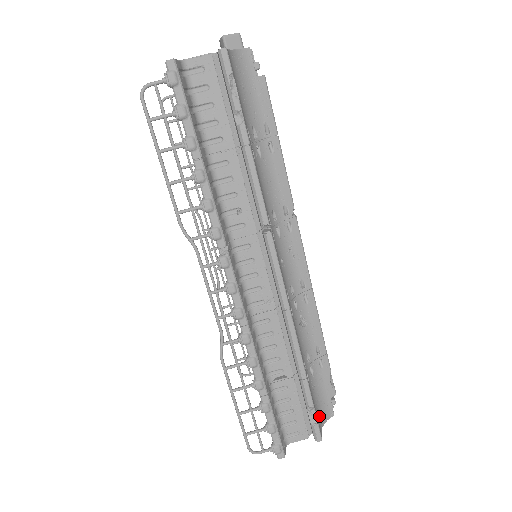
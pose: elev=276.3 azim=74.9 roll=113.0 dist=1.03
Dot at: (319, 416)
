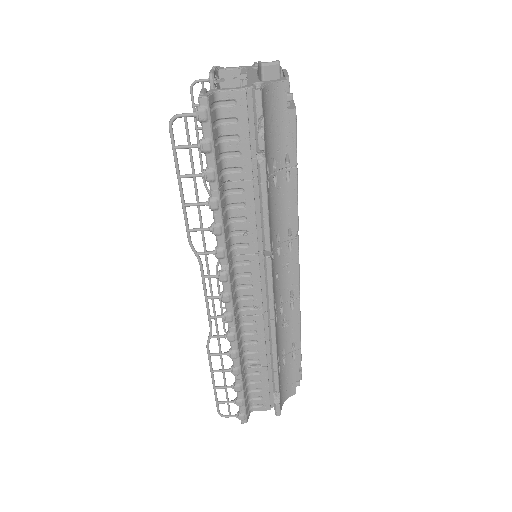
Dot at: (283, 395)
